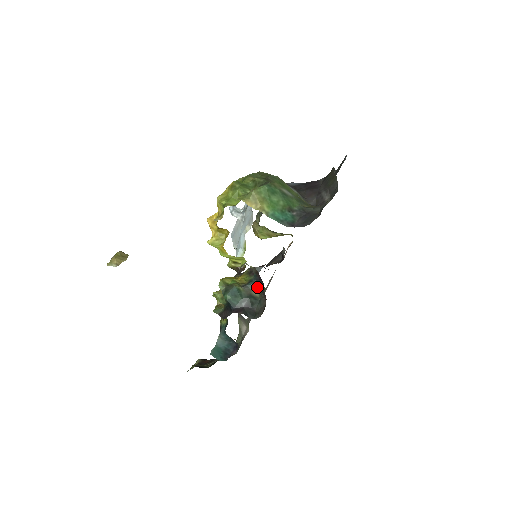
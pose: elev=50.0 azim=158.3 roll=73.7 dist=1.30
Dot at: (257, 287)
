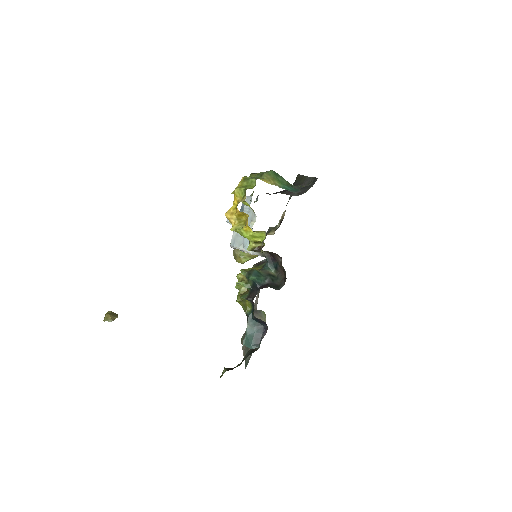
Dot at: (271, 268)
